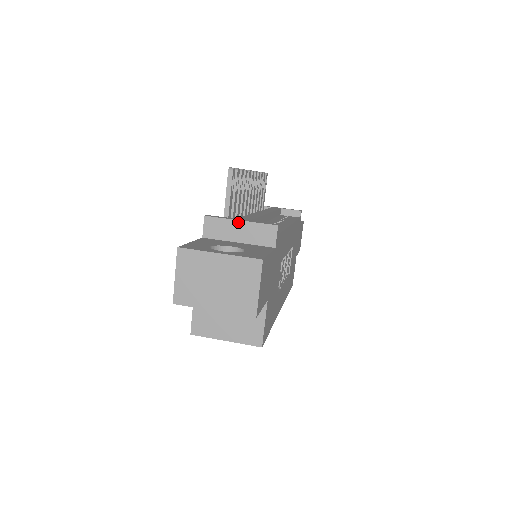
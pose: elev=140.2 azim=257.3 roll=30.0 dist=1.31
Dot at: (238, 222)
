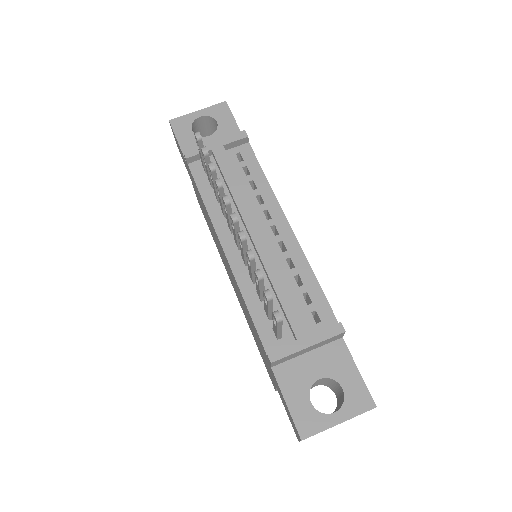
Dot at: (306, 349)
